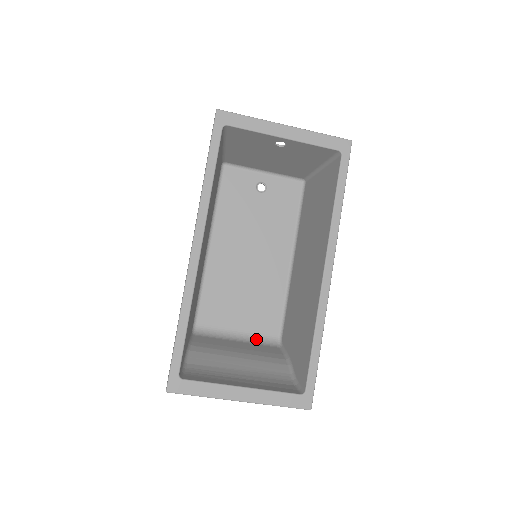
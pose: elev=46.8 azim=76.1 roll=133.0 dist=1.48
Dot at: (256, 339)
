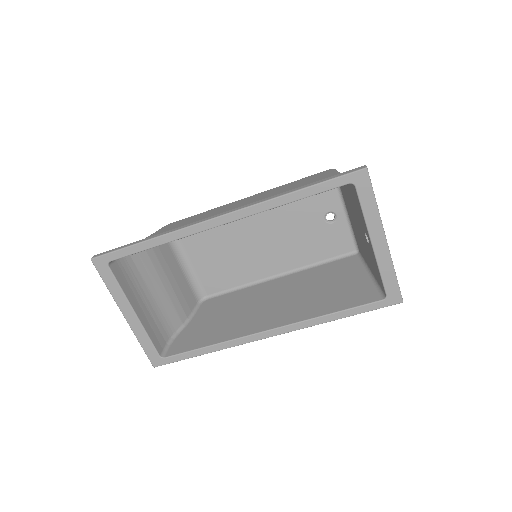
Dot at: (193, 280)
